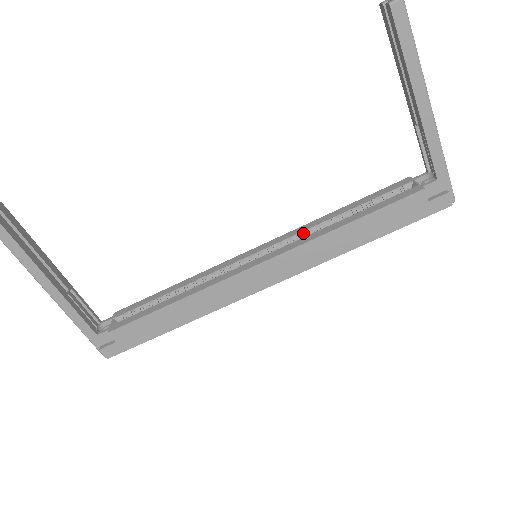
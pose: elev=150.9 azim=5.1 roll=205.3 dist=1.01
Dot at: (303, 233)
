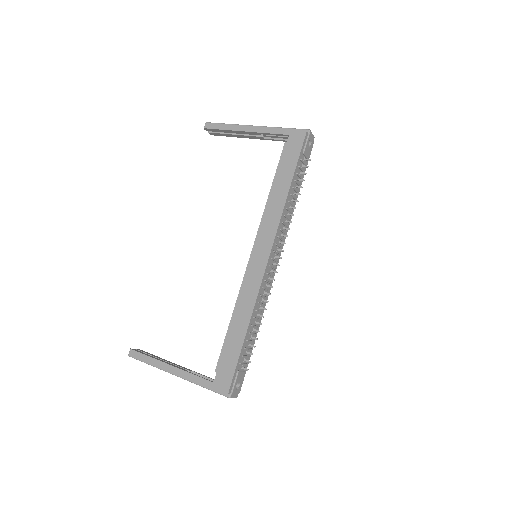
Dot at: occluded
